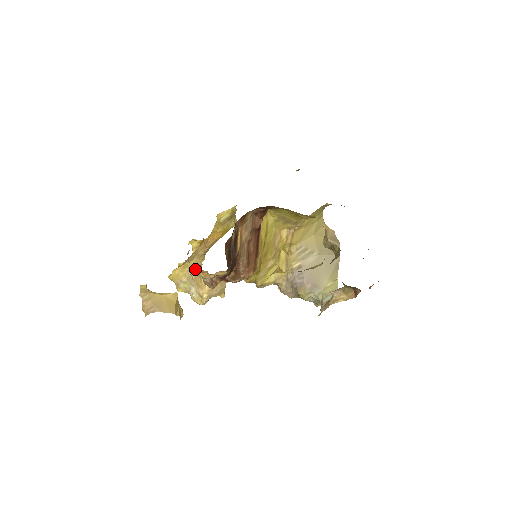
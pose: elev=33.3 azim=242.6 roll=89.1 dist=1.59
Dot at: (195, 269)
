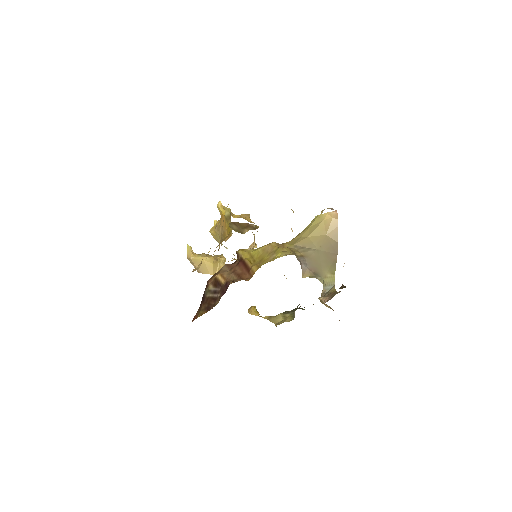
Dot at: occluded
